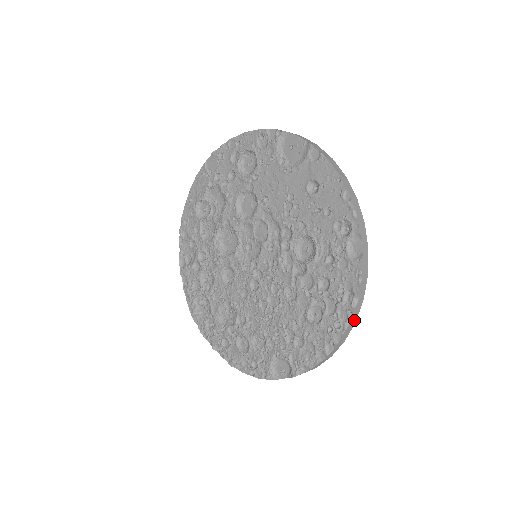
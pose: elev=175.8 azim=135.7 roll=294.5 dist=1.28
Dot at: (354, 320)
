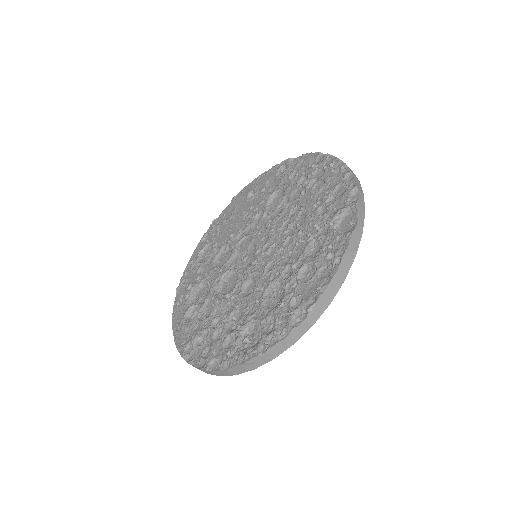
Dot at: occluded
